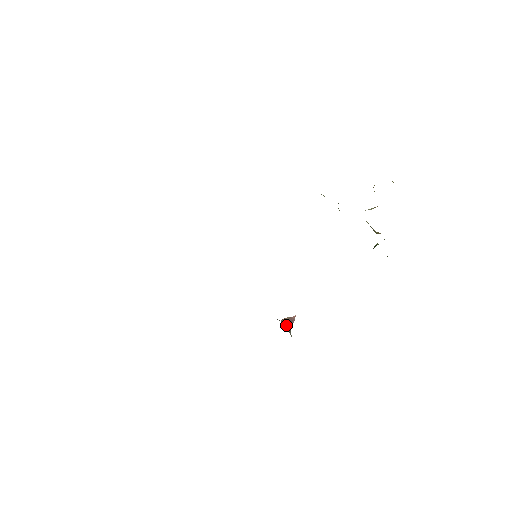
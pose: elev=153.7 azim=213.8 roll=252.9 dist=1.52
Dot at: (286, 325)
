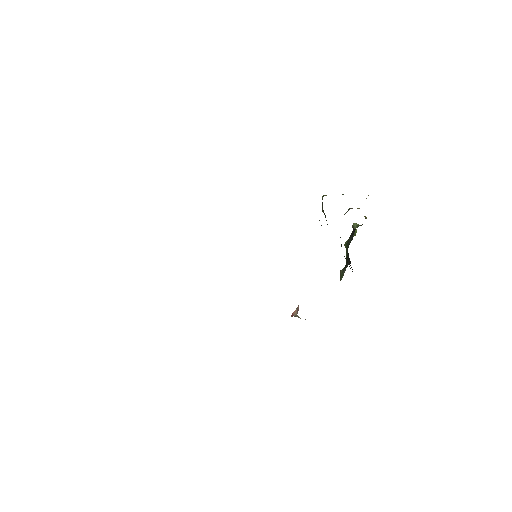
Dot at: occluded
